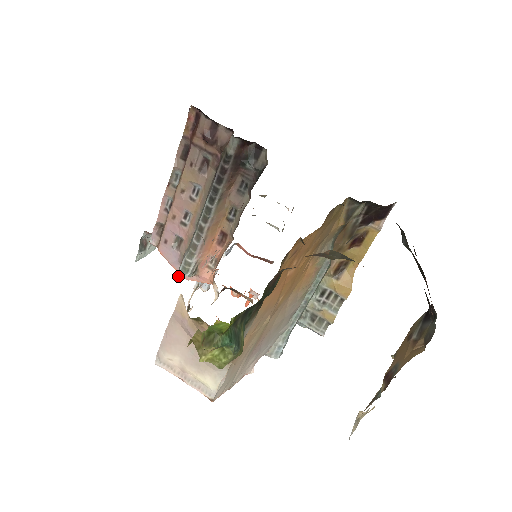
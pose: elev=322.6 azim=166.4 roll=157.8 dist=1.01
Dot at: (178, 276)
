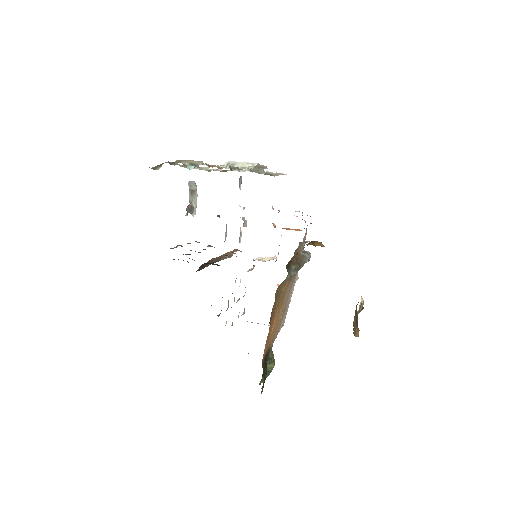
Dot at: occluded
